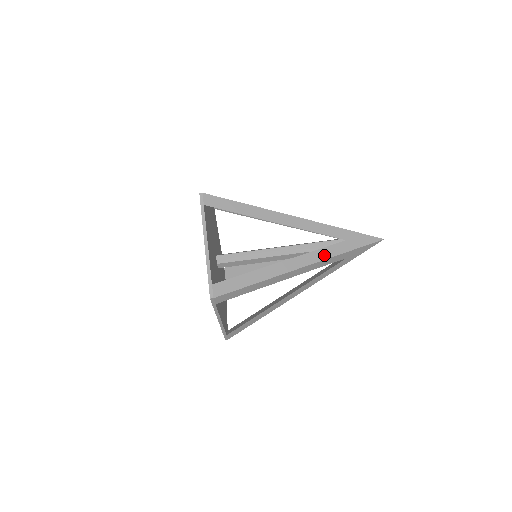
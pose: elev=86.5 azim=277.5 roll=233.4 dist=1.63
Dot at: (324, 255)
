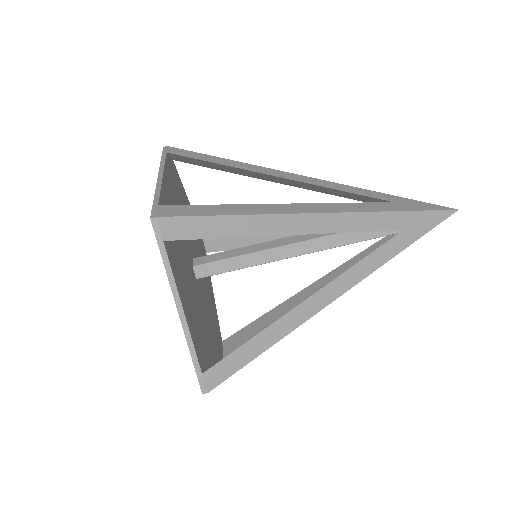
Dot at: (370, 266)
